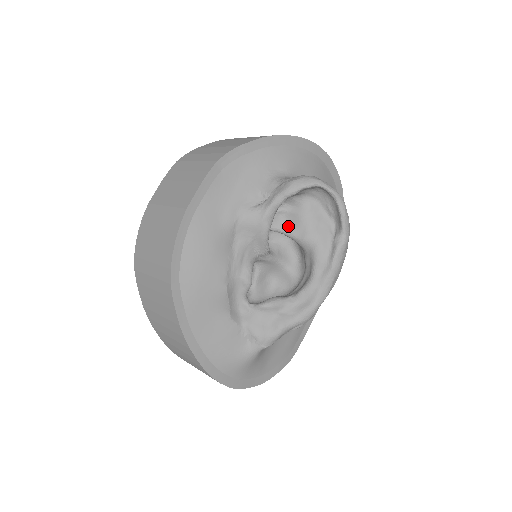
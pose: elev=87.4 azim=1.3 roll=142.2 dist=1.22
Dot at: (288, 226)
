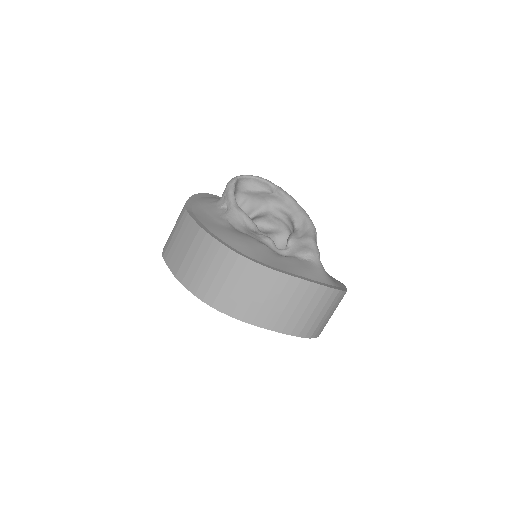
Dot at: (250, 211)
